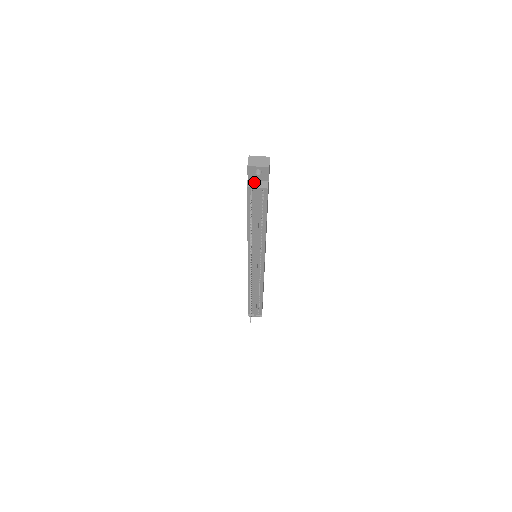
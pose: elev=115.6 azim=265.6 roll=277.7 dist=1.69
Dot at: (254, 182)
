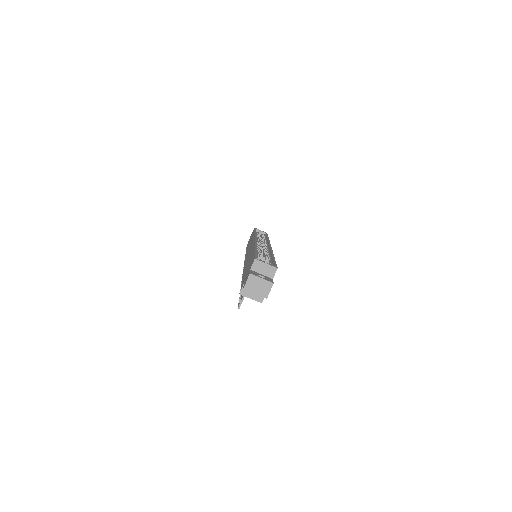
Dot at: occluded
